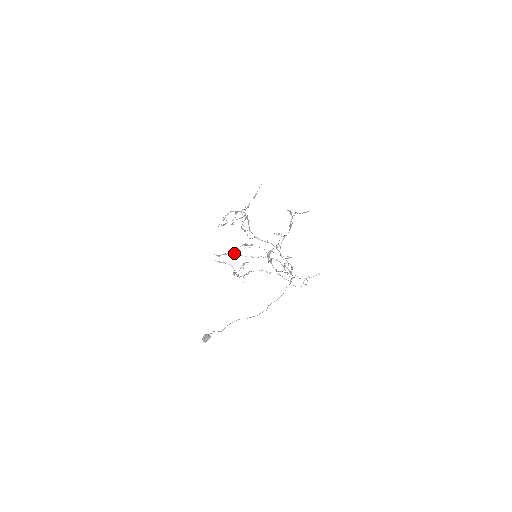
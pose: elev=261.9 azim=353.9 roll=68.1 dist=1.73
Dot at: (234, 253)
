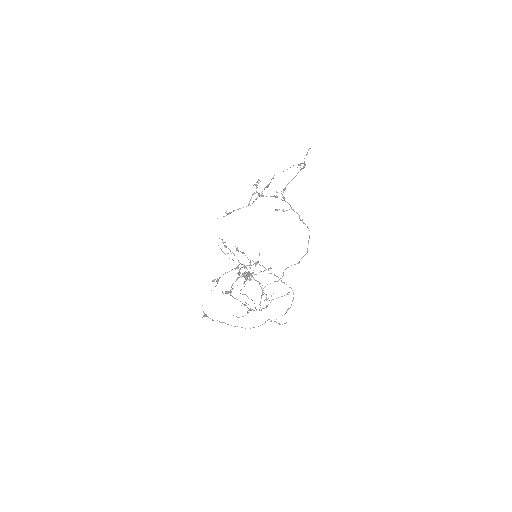
Dot at: (230, 251)
